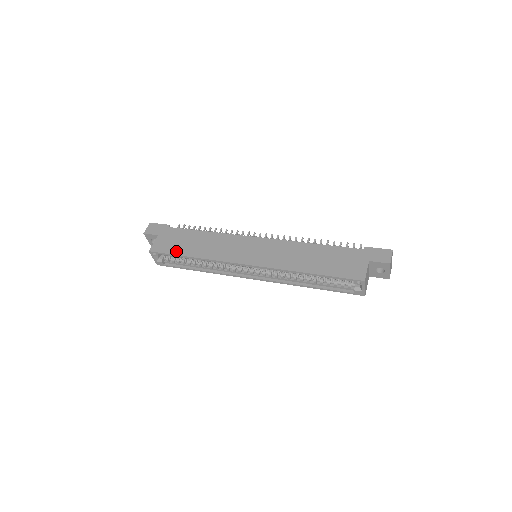
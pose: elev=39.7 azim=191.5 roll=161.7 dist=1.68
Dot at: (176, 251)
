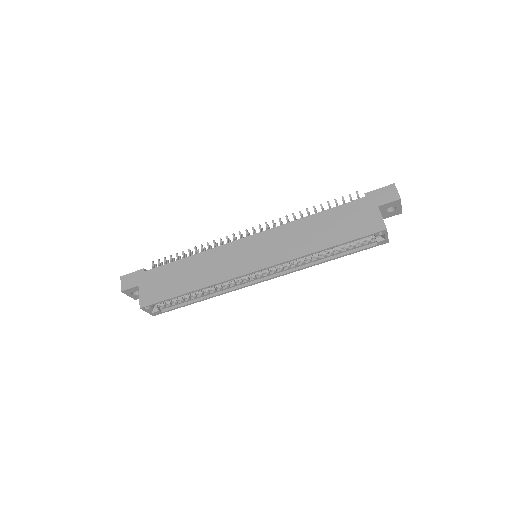
Dot at: (170, 294)
